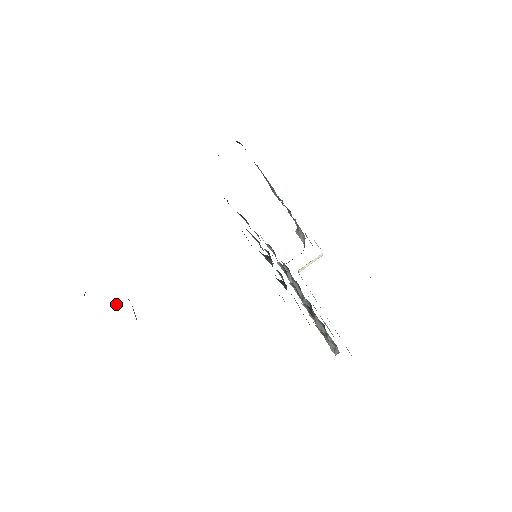
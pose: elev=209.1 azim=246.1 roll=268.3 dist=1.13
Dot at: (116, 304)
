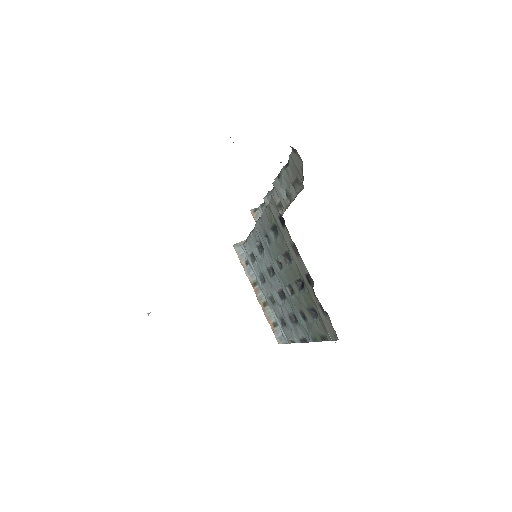
Dot at: (149, 313)
